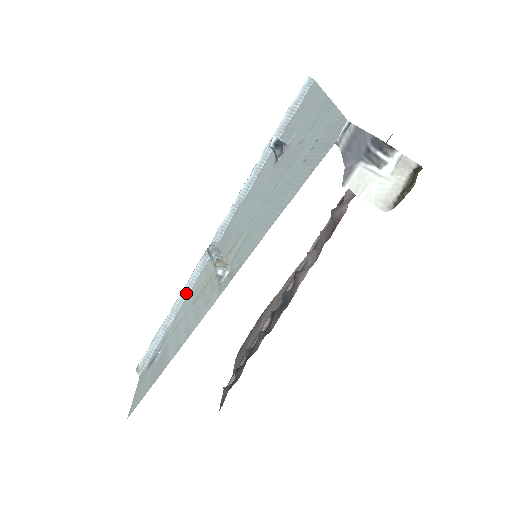
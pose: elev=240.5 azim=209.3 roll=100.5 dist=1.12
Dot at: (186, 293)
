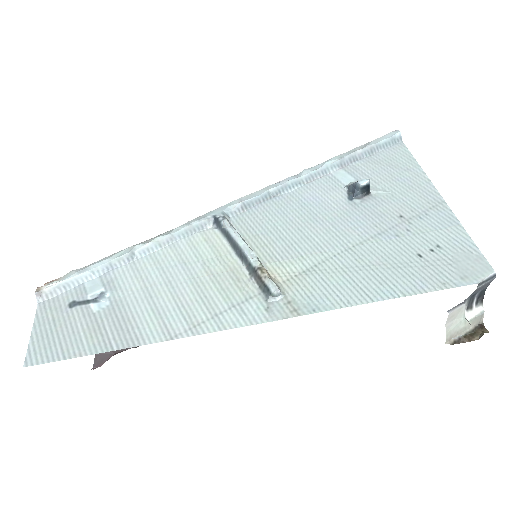
Dot at: (161, 245)
